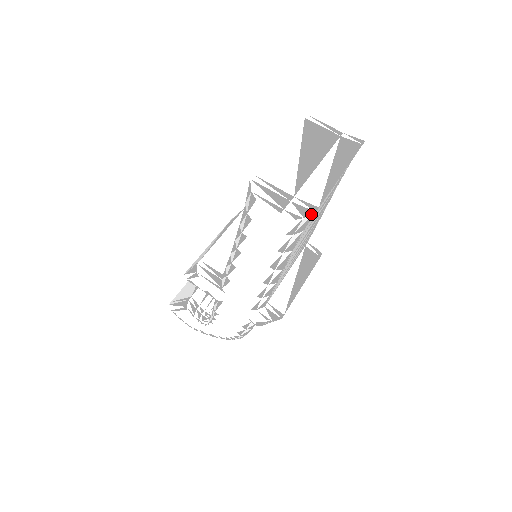
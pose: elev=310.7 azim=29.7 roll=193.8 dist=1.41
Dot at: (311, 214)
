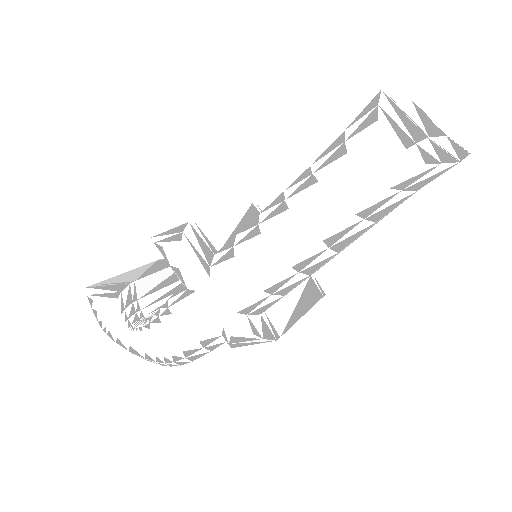
Dot at: (453, 162)
